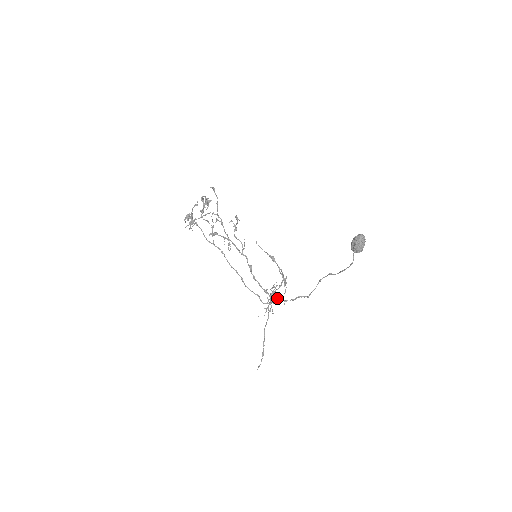
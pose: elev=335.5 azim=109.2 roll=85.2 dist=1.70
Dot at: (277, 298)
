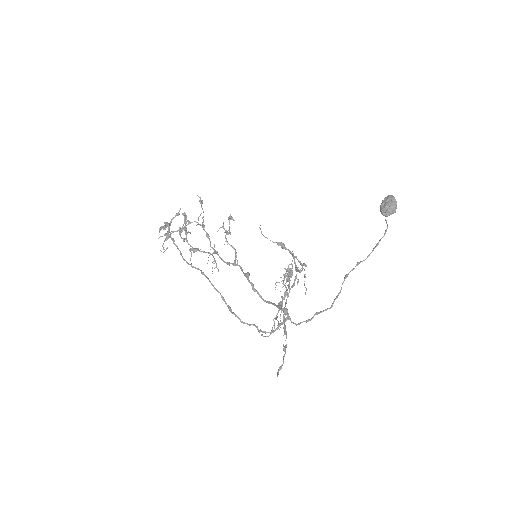
Dot at: occluded
